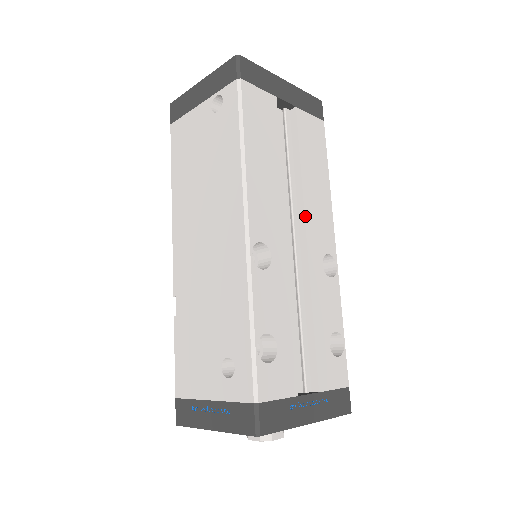
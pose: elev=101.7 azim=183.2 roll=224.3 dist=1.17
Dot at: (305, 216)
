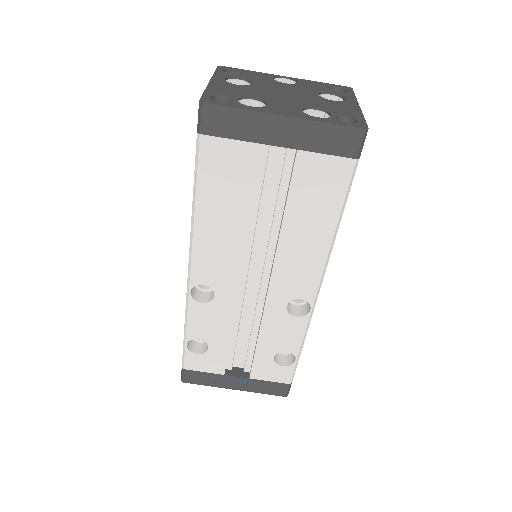
Dot at: (274, 267)
